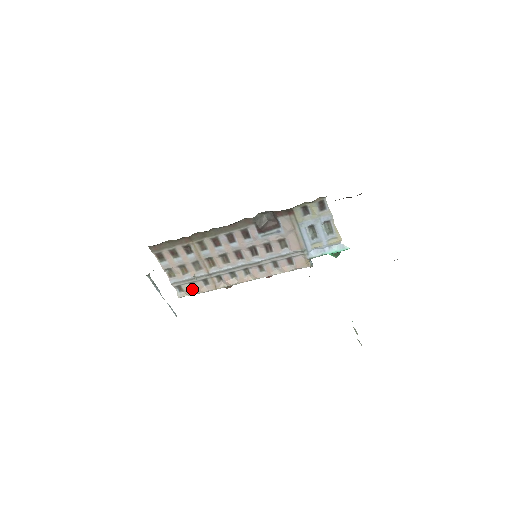
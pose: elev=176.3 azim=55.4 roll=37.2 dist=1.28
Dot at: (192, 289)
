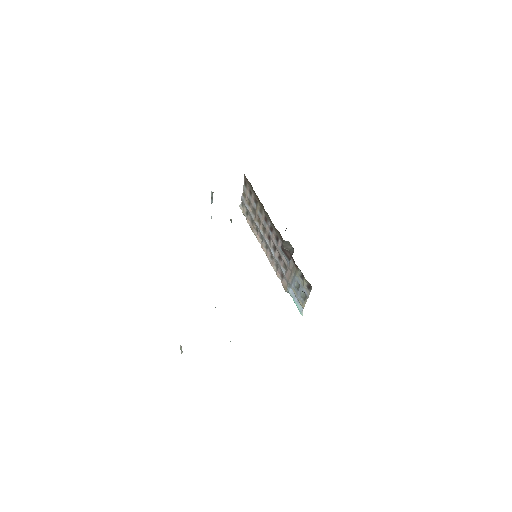
Dot at: (246, 213)
